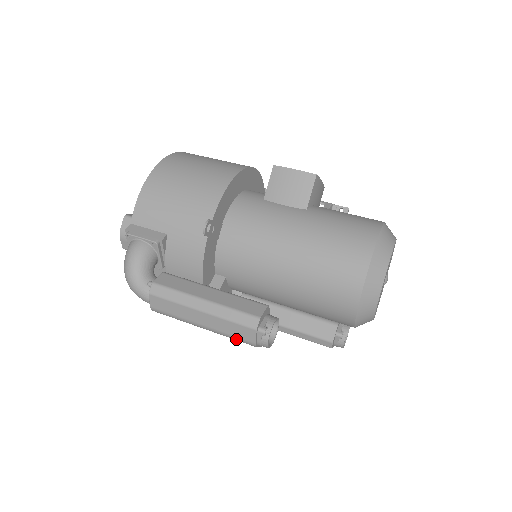
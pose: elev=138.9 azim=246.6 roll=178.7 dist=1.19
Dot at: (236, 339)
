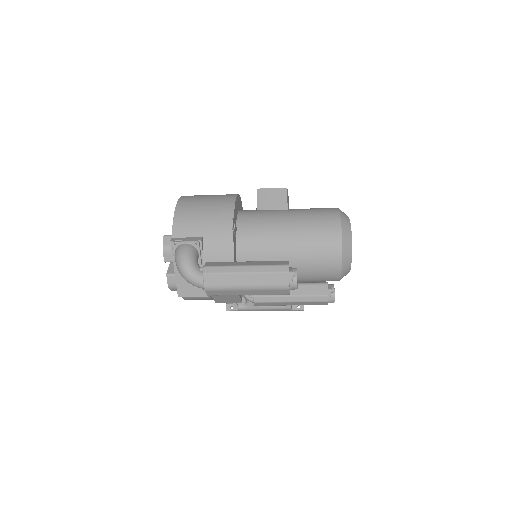
Dot at: (274, 288)
